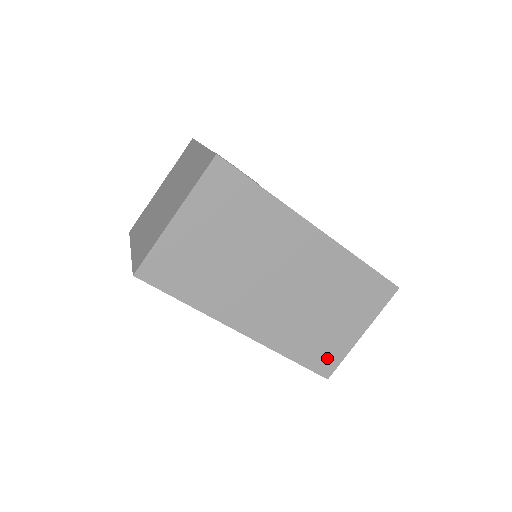
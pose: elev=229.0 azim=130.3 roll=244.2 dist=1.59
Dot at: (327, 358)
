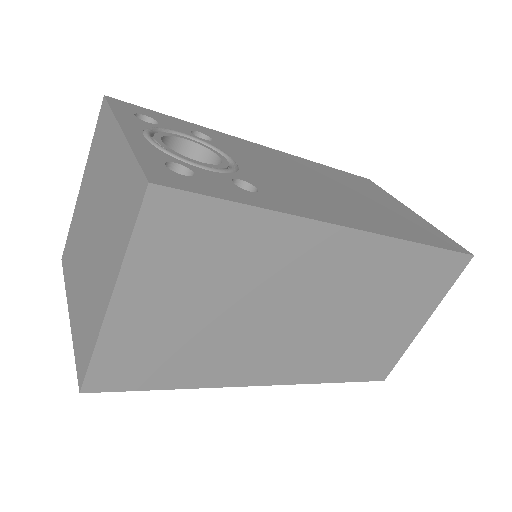
Dot at: (381, 363)
